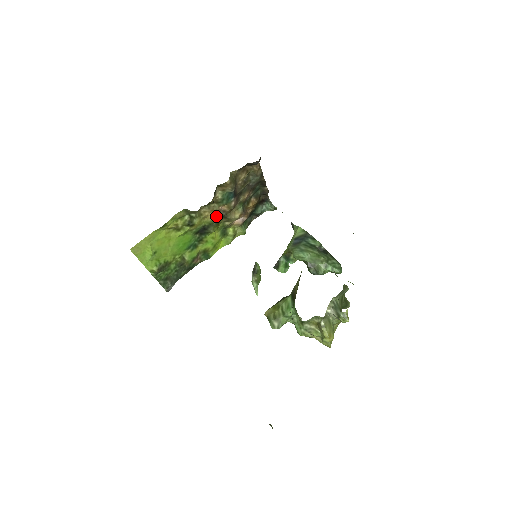
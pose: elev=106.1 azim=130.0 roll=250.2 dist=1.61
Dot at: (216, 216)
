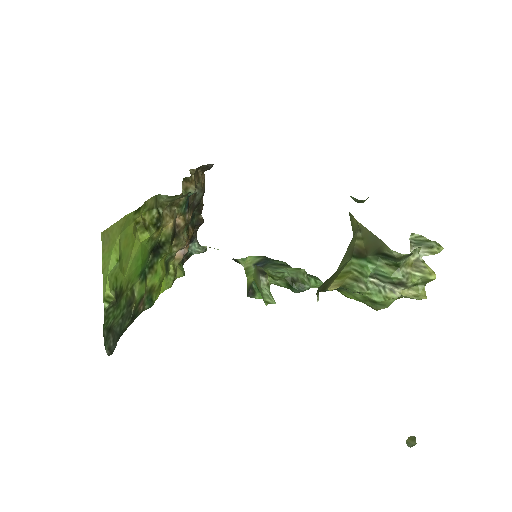
Dot at: (173, 229)
